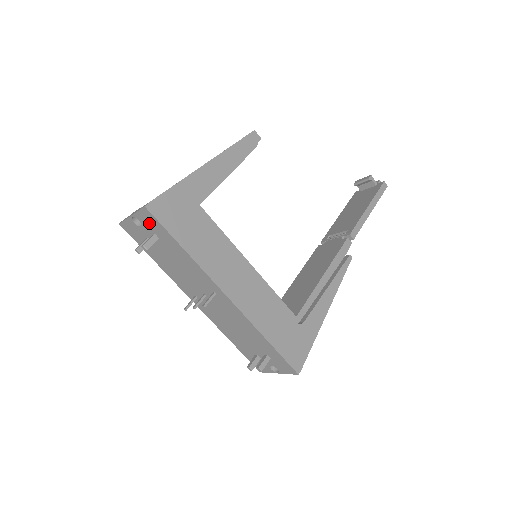
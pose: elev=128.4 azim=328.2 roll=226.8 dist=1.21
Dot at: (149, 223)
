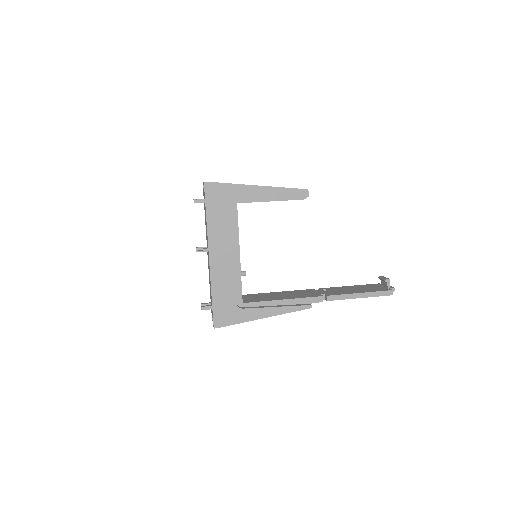
Dot at: occluded
